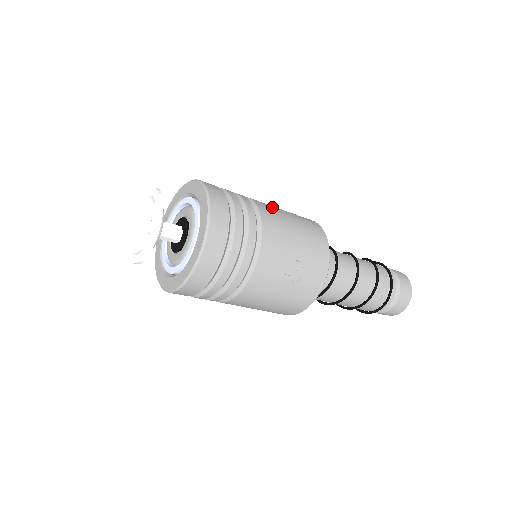
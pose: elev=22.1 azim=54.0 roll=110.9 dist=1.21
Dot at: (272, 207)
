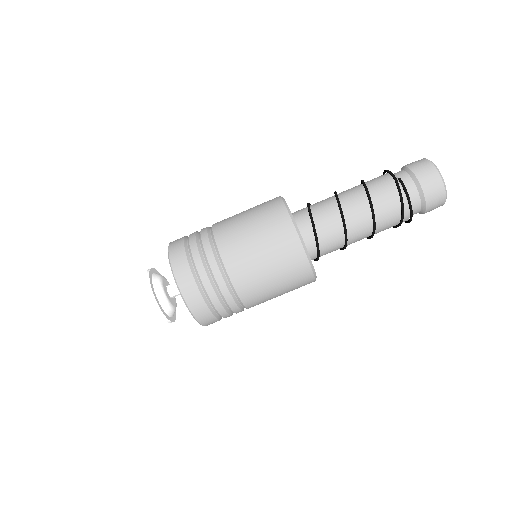
Dot at: occluded
